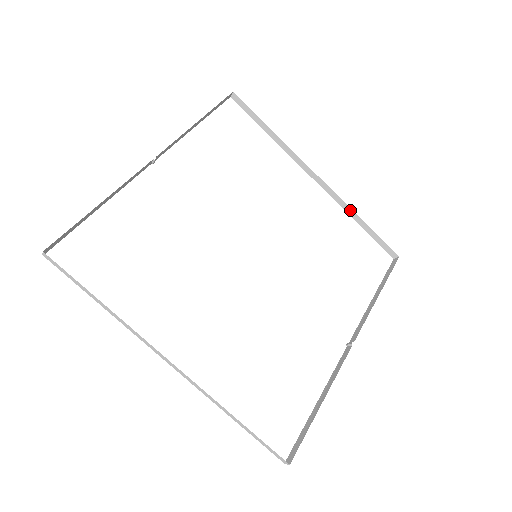
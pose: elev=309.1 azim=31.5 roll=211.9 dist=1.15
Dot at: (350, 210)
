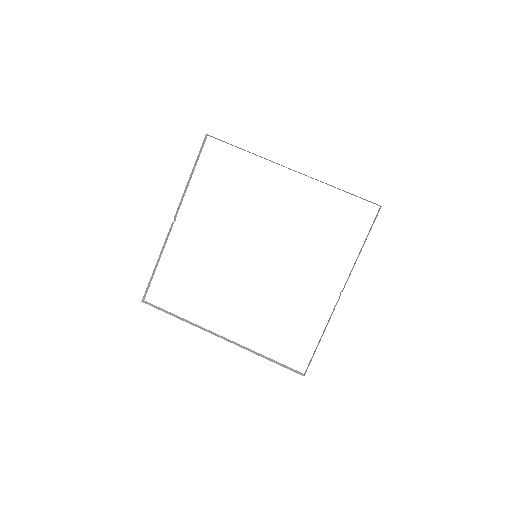
Dot at: (327, 184)
